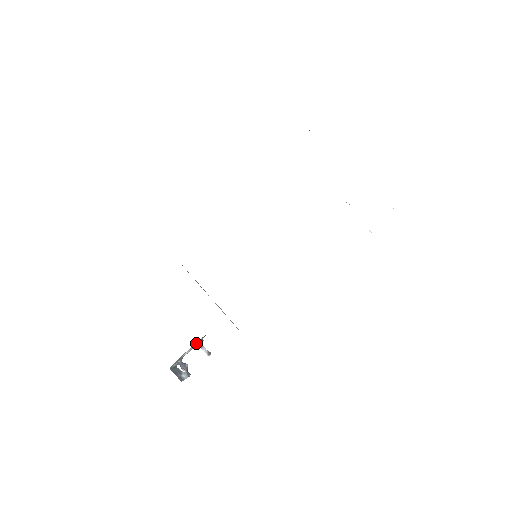
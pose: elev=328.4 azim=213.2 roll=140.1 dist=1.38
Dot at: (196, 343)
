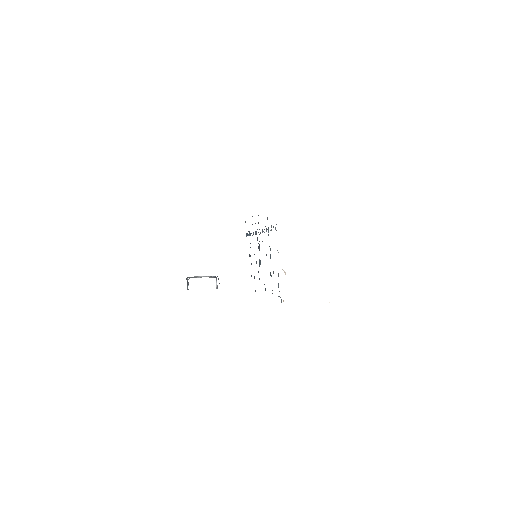
Dot at: (212, 276)
